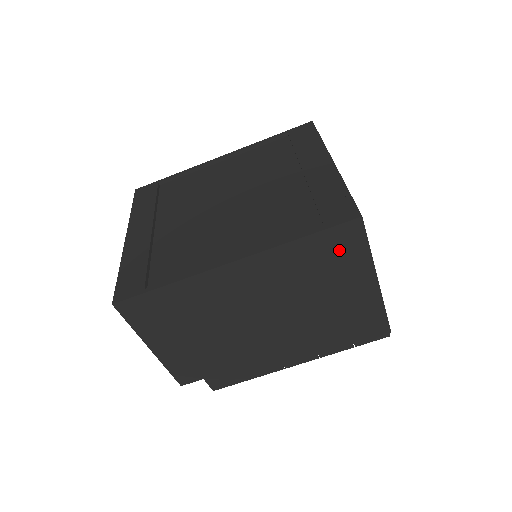
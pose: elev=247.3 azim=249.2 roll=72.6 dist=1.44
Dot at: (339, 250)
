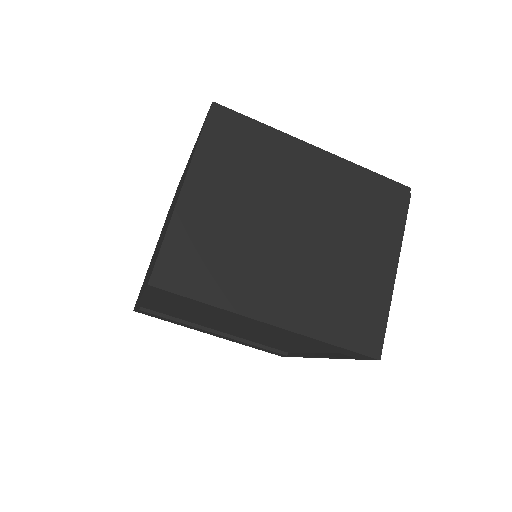
Dot at: occluded
